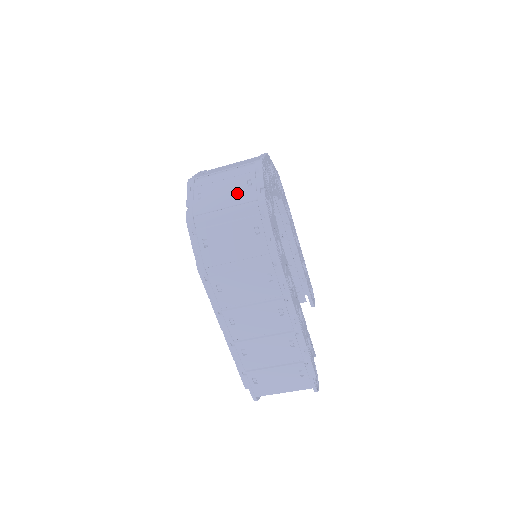
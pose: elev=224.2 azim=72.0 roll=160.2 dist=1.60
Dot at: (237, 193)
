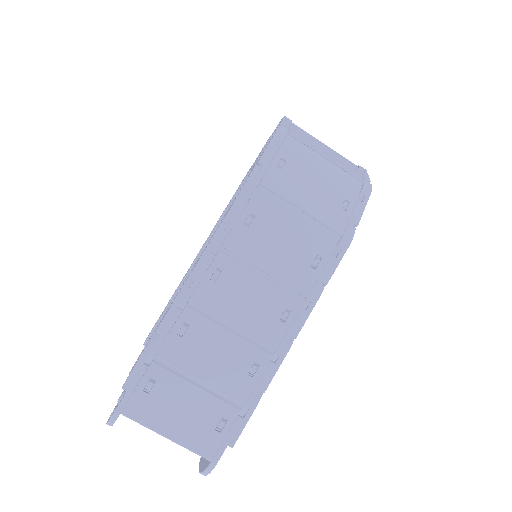
Dot at: (342, 162)
